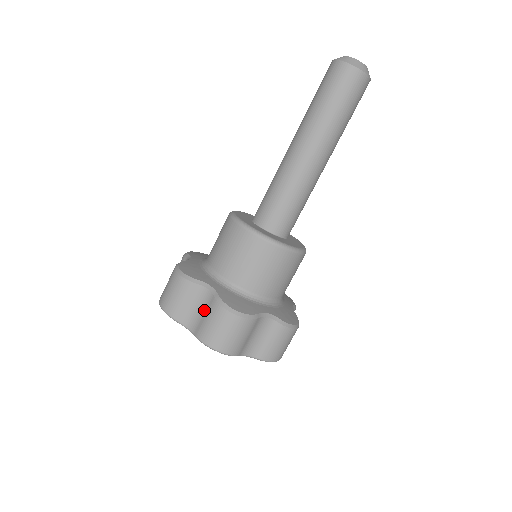
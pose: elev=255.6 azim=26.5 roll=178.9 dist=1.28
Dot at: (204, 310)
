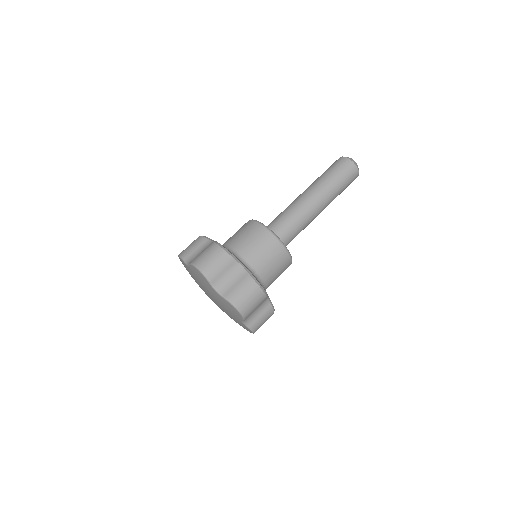
Dot at: occluded
